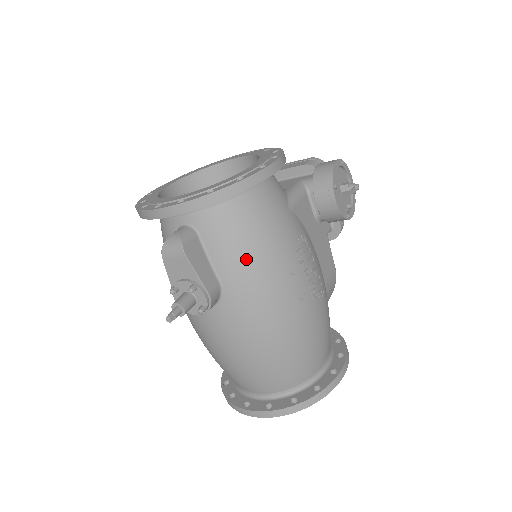
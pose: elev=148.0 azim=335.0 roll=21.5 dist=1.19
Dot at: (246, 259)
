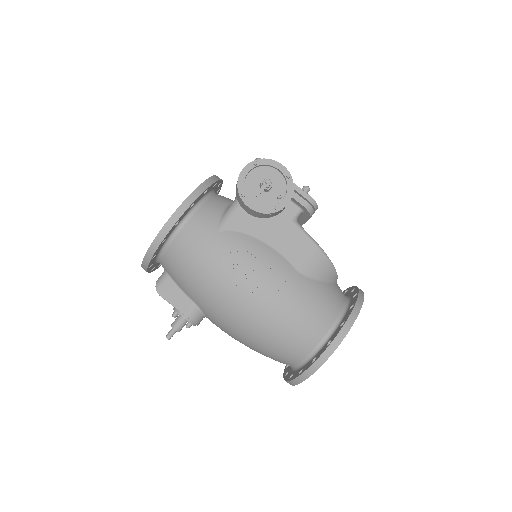
Dot at: (194, 285)
